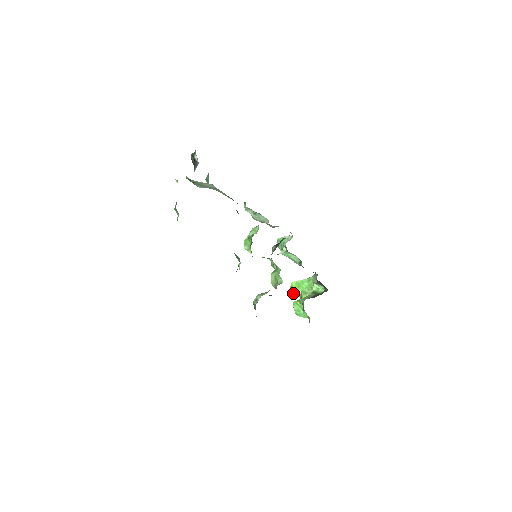
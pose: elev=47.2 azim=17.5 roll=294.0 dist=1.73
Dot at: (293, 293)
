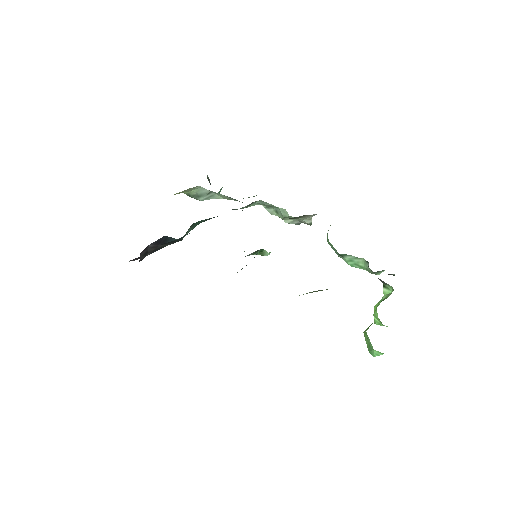
Dot at: (376, 324)
